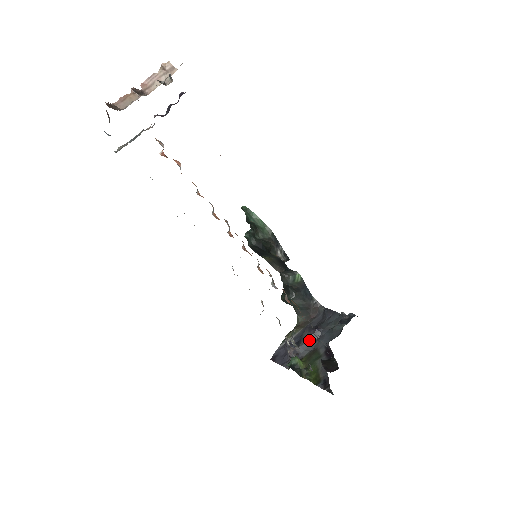
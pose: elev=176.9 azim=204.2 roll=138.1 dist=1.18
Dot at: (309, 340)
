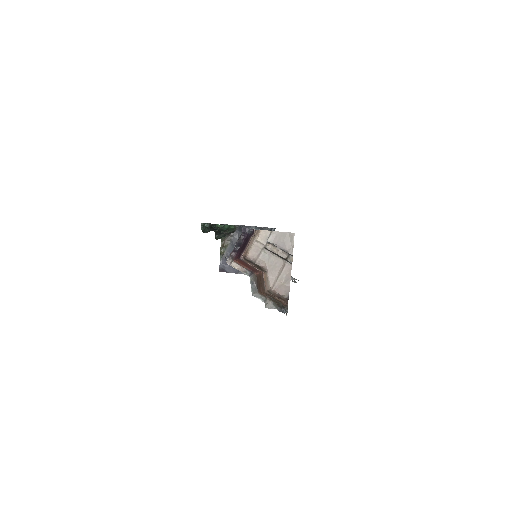
Dot at: occluded
